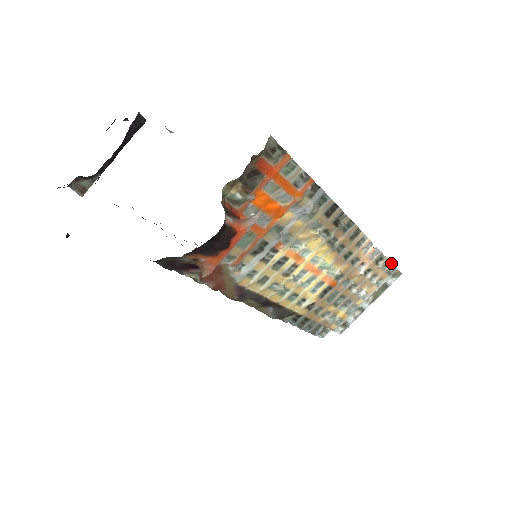
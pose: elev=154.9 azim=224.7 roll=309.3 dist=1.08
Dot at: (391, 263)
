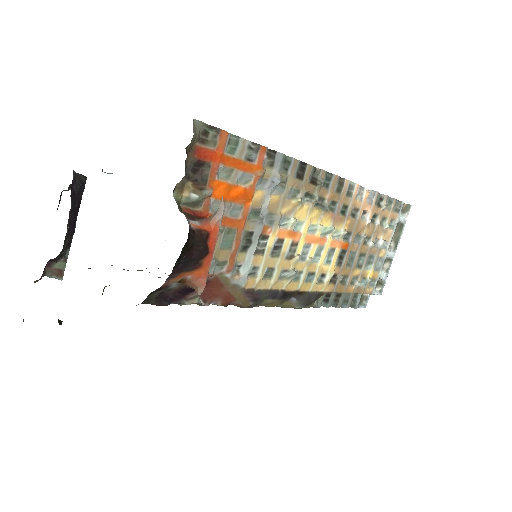
Dot at: (394, 199)
